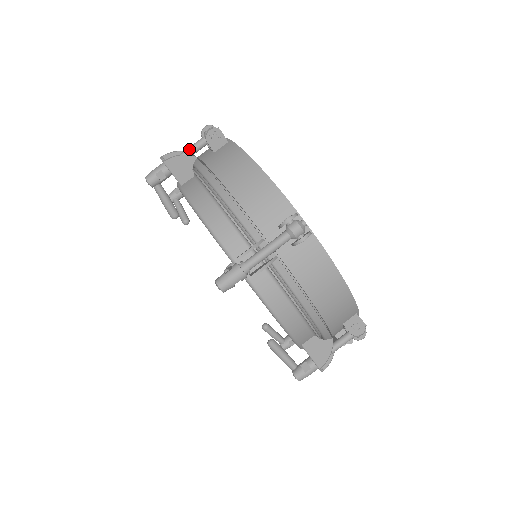
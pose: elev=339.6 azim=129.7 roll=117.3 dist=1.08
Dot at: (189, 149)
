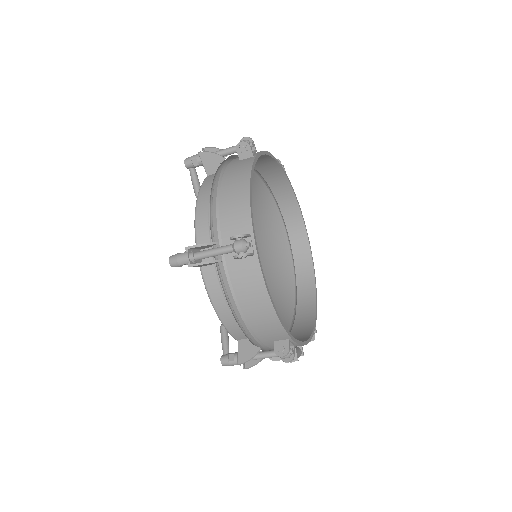
Dot at: (223, 150)
